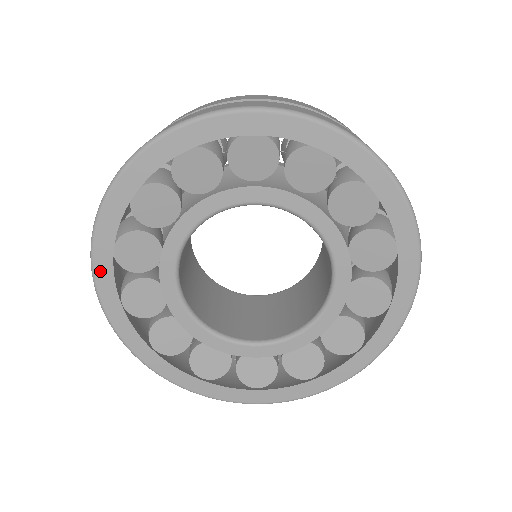
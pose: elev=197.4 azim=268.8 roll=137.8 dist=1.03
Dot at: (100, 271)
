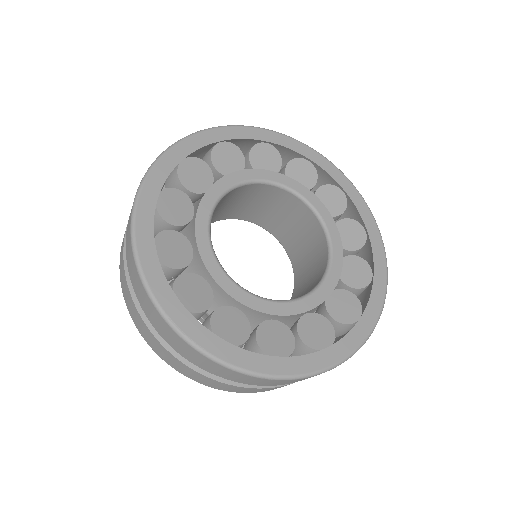
Dot at: (163, 163)
